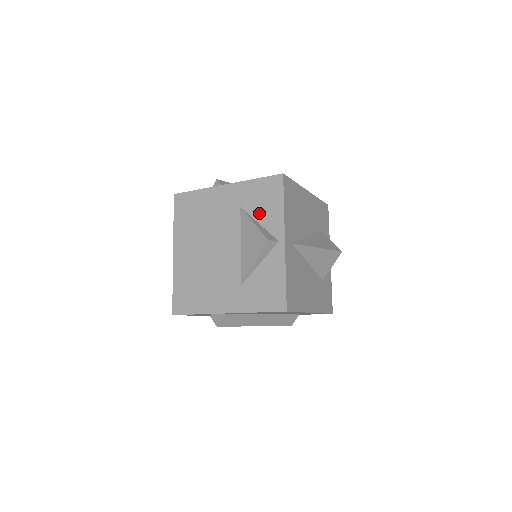
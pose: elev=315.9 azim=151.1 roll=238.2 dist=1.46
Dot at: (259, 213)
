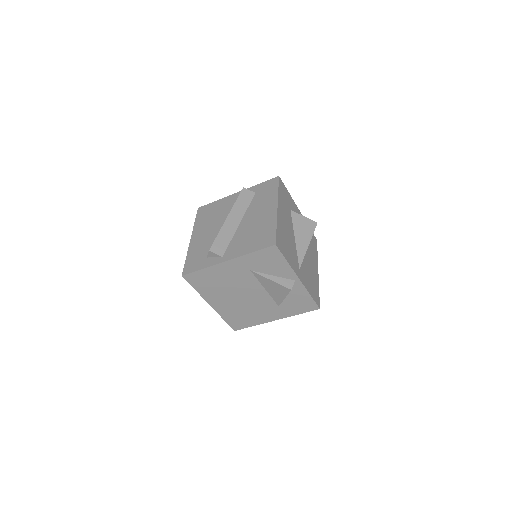
Dot at: (269, 270)
